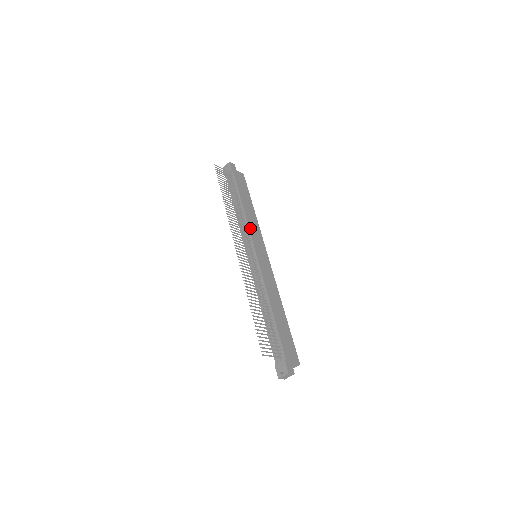
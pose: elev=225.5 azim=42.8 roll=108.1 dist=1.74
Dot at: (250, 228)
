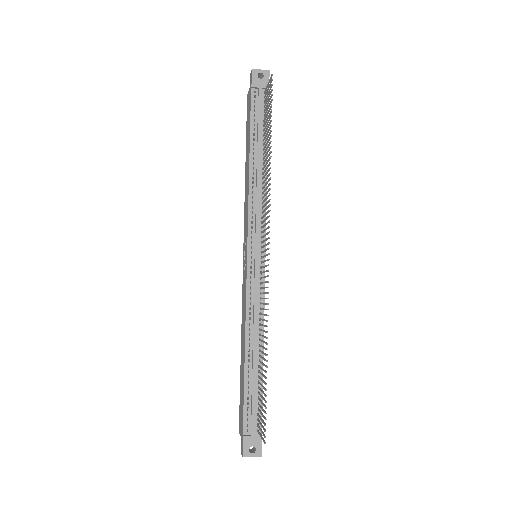
Dot at: occluded
